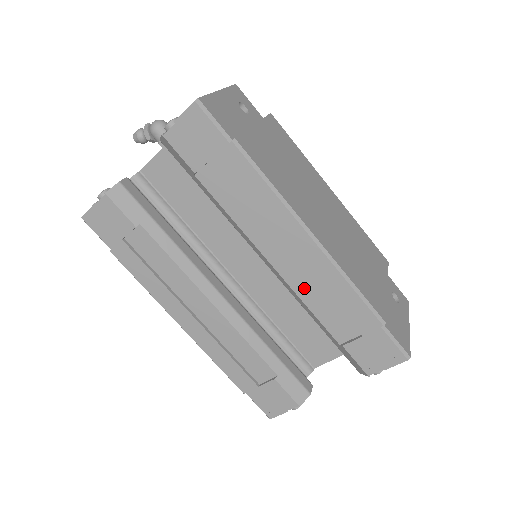
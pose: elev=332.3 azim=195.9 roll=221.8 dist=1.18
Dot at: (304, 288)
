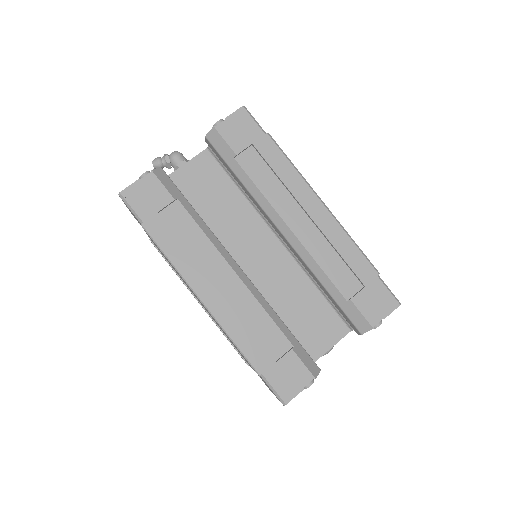
Dot at: (317, 249)
